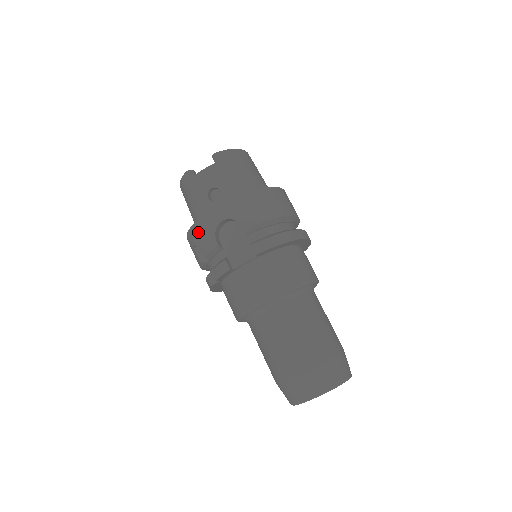
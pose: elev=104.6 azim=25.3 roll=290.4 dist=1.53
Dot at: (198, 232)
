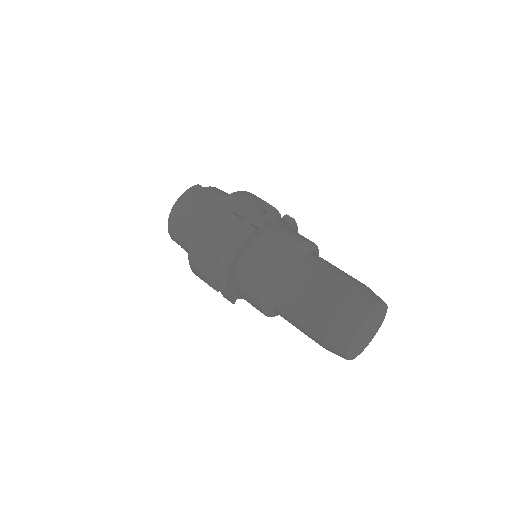
Dot at: (237, 197)
